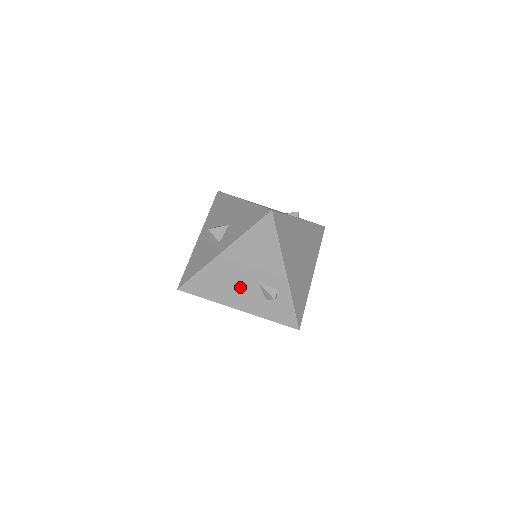
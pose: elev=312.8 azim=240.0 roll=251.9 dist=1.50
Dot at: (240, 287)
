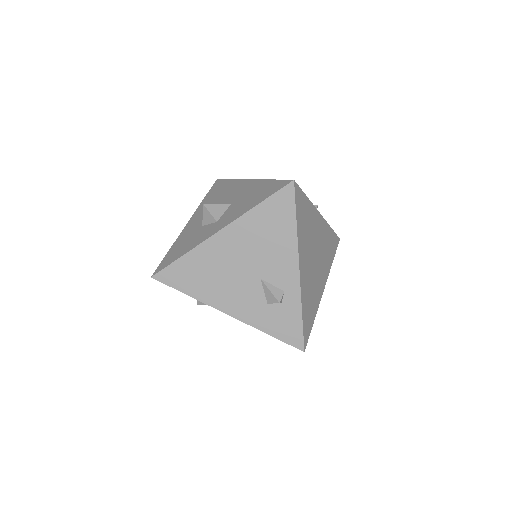
Dot at: (235, 282)
